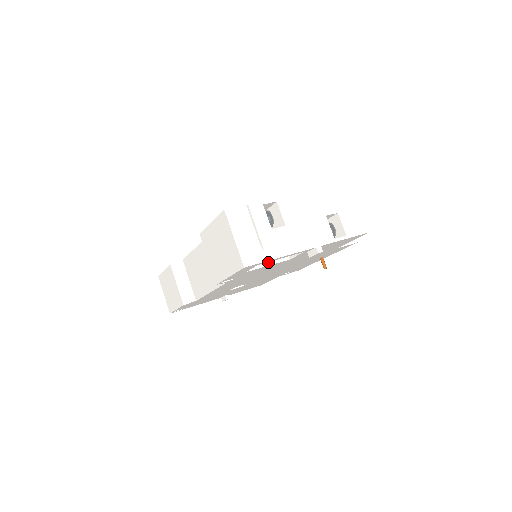
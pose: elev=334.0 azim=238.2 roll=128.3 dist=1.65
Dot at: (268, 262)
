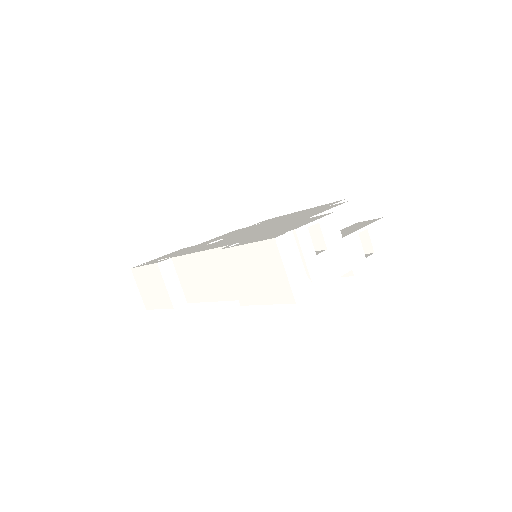
Dot at: occluded
